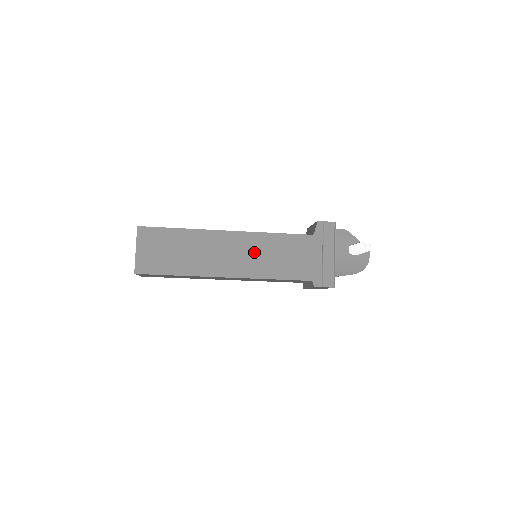
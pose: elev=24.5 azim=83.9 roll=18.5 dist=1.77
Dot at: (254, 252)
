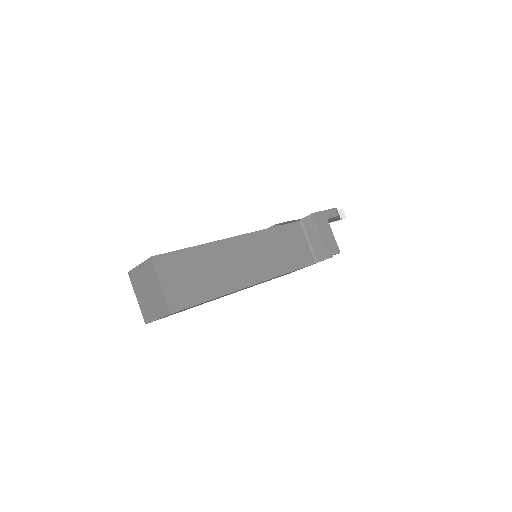
Dot at: occluded
